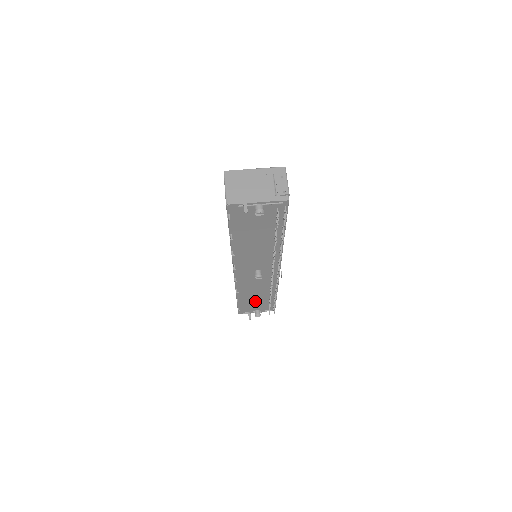
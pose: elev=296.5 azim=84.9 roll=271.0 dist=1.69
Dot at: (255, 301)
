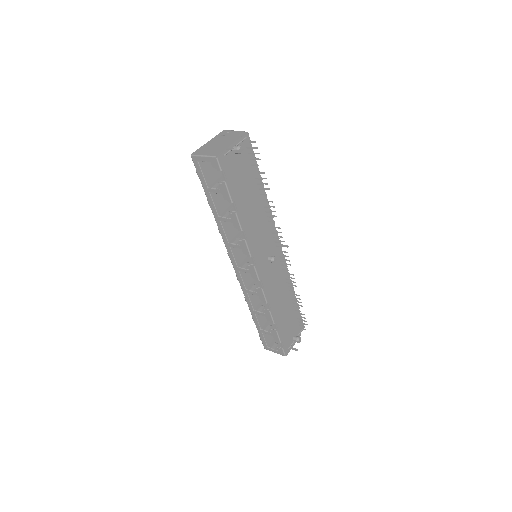
Dot at: (286, 320)
